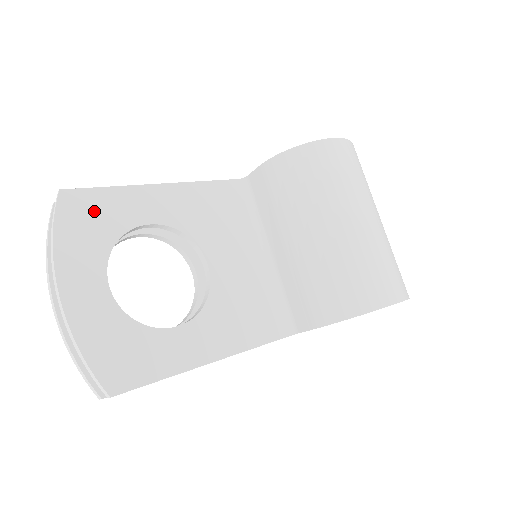
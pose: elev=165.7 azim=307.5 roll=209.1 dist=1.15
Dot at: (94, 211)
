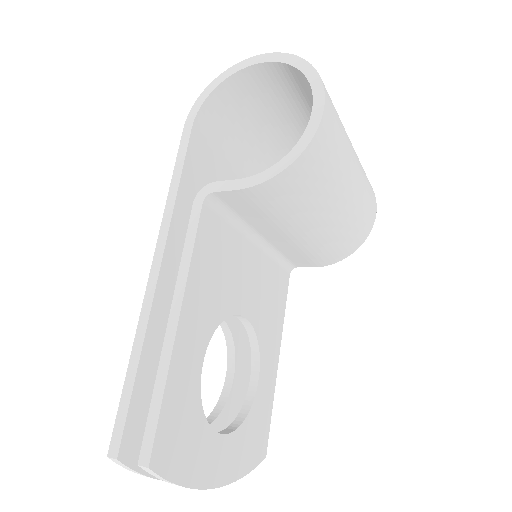
Dot at: (176, 428)
